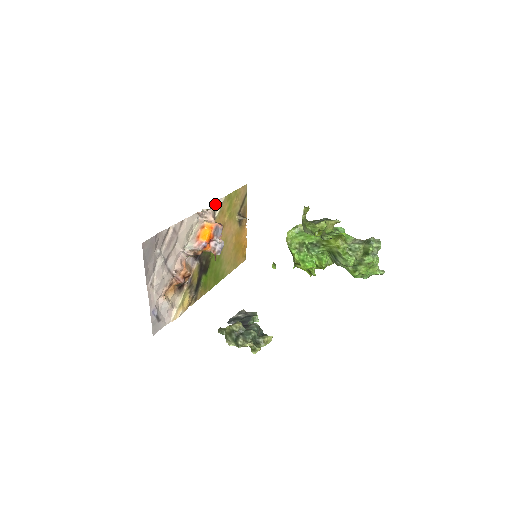
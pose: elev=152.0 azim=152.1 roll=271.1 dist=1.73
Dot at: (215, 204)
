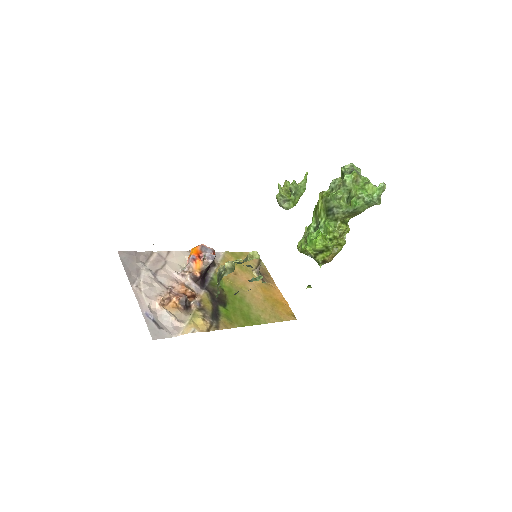
Dot at: occluded
